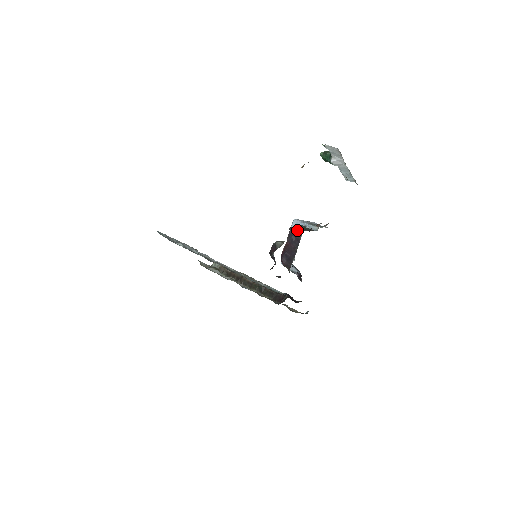
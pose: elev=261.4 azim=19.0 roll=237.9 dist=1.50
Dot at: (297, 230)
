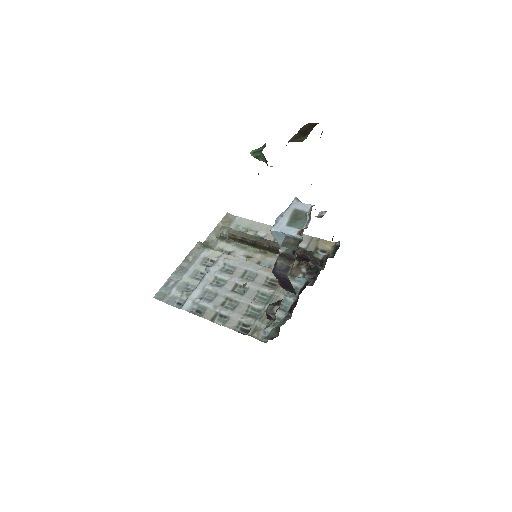
Dot at: (281, 275)
